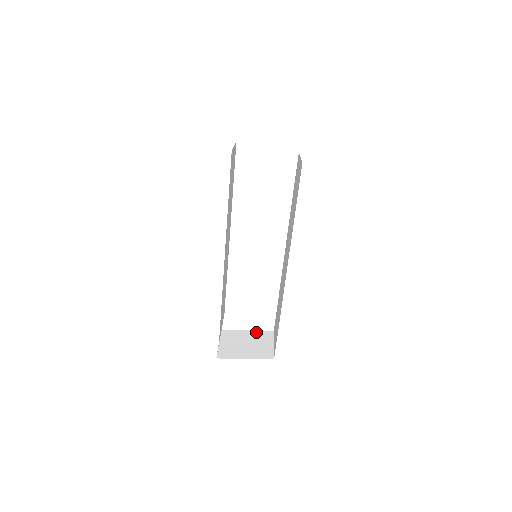
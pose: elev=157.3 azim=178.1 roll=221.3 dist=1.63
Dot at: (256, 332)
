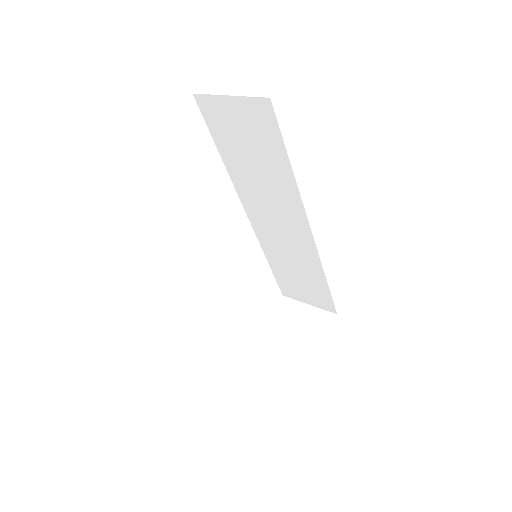
Dot at: (276, 316)
